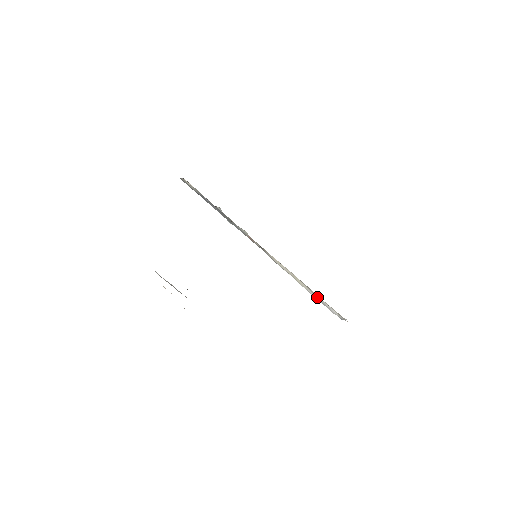
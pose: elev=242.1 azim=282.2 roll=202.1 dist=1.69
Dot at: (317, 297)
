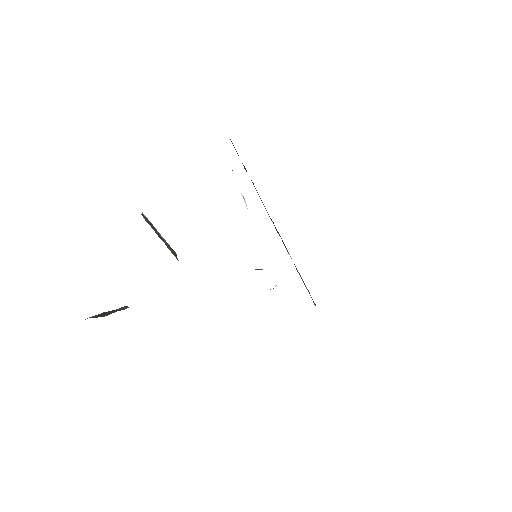
Dot at: occluded
